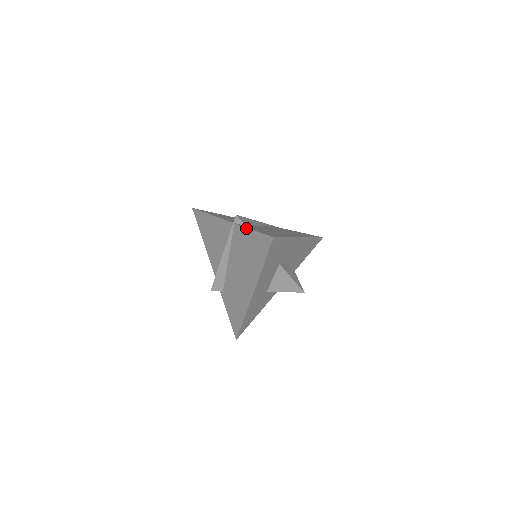
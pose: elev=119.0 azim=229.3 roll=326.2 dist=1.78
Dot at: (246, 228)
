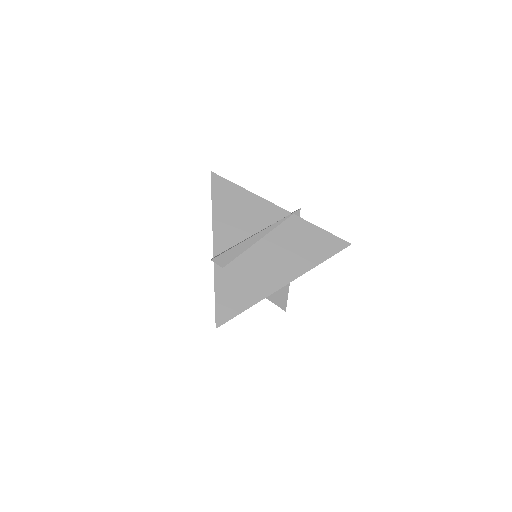
Dot at: (214, 281)
